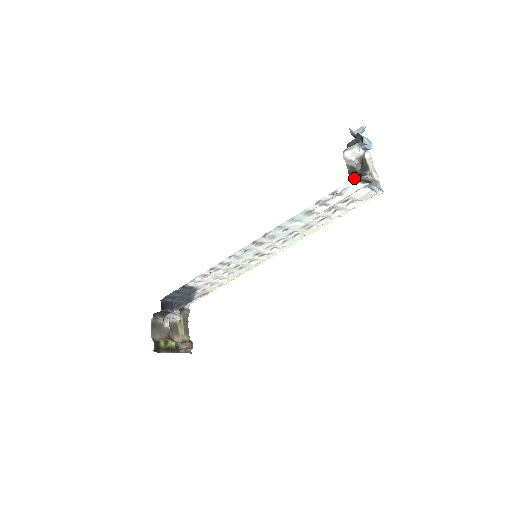
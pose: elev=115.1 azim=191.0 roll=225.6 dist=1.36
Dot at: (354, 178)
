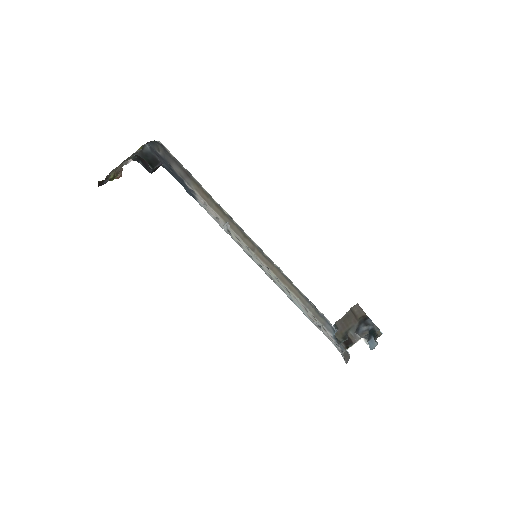
Dot at: (343, 345)
